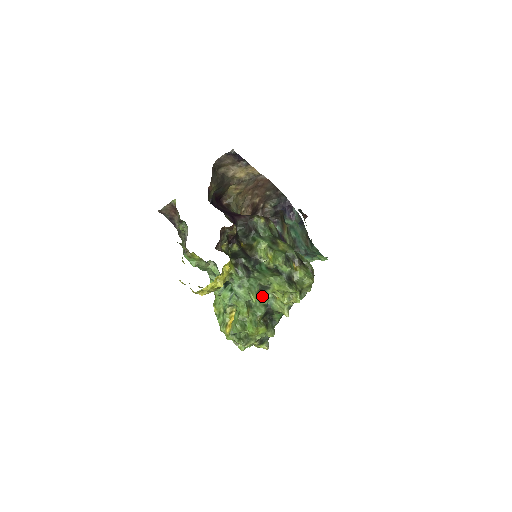
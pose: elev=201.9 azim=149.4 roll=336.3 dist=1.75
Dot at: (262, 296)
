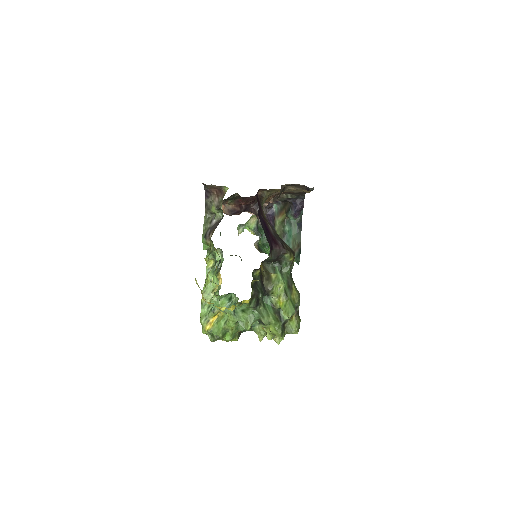
Dot at: occluded
